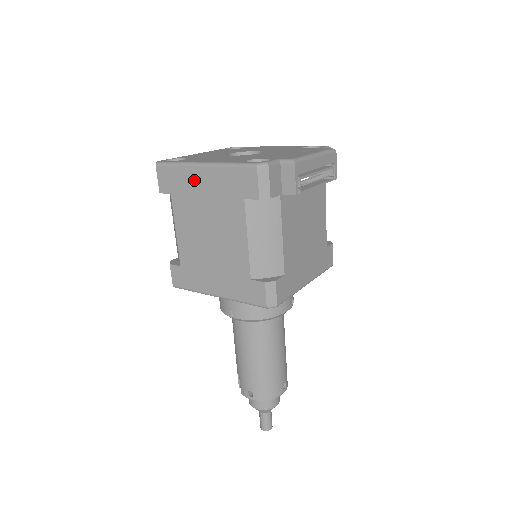
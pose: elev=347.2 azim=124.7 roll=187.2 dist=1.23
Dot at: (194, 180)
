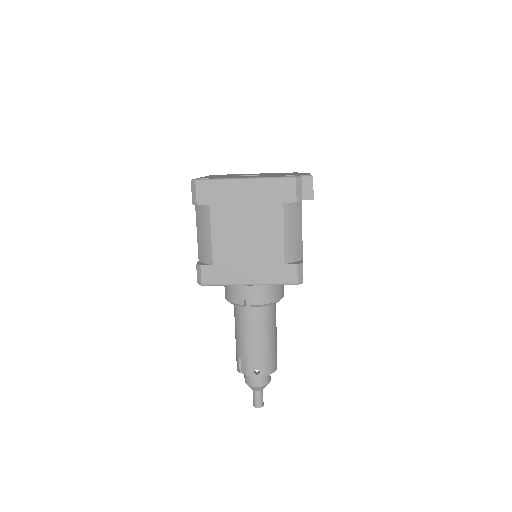
Dot at: (236, 192)
